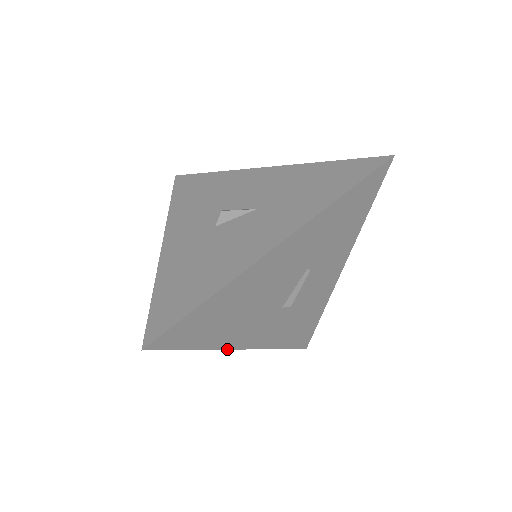
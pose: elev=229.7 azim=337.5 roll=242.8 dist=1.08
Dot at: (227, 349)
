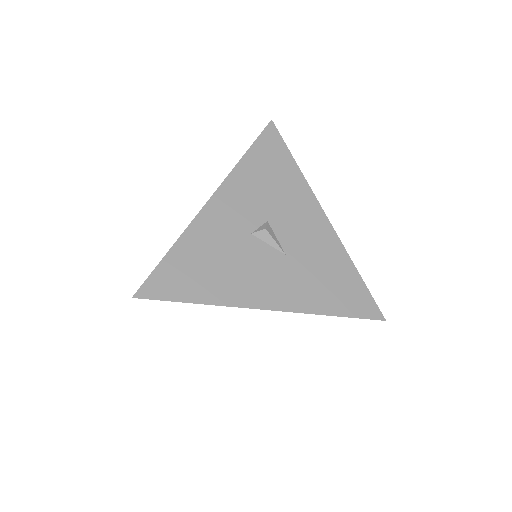
Dot at: occluded
